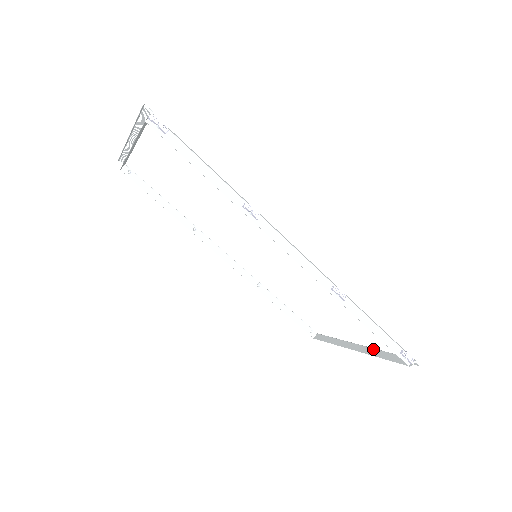
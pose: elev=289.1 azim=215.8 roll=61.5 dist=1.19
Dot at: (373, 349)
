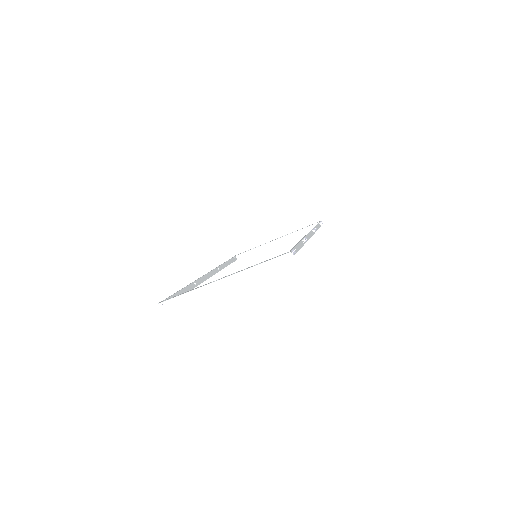
Dot at: (291, 234)
